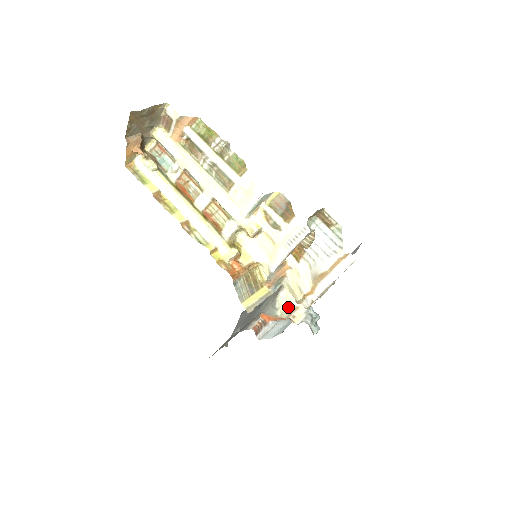
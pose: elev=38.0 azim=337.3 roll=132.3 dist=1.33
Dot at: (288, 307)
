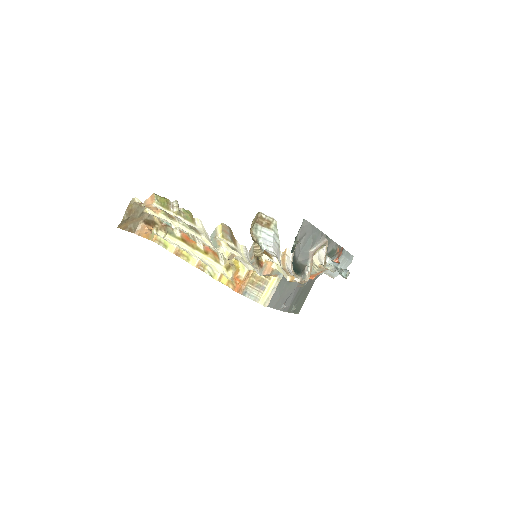
Dot at: (316, 266)
